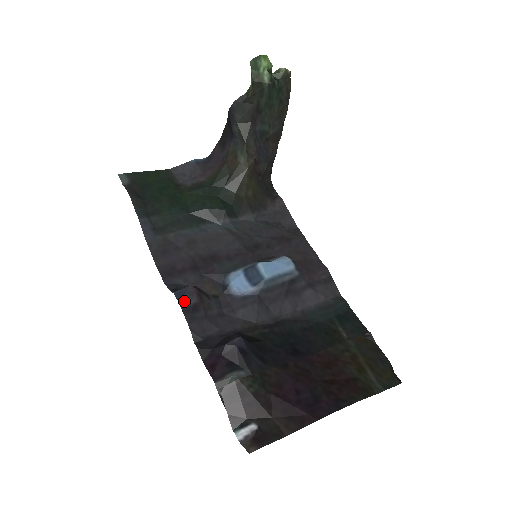
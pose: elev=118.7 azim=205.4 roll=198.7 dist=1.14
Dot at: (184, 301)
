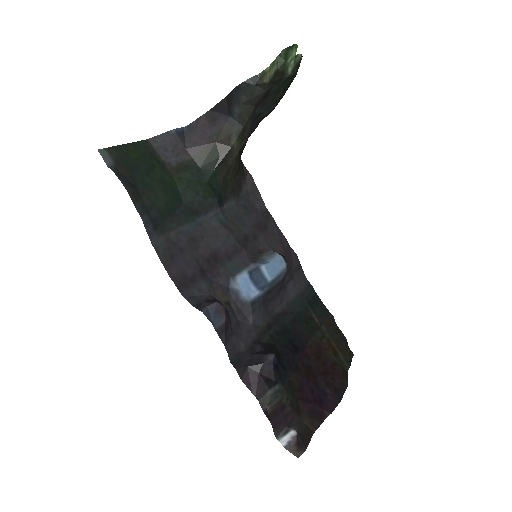
Dot at: (215, 321)
